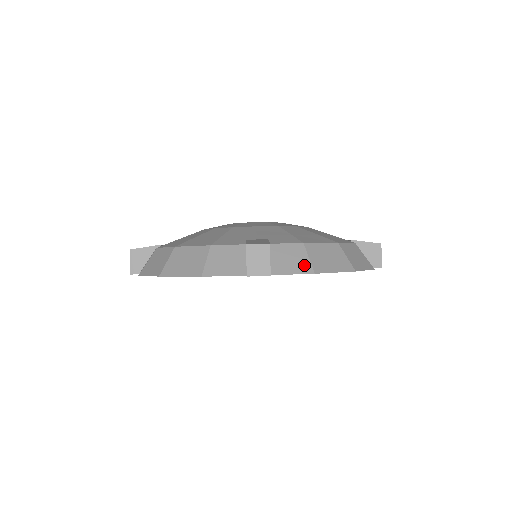
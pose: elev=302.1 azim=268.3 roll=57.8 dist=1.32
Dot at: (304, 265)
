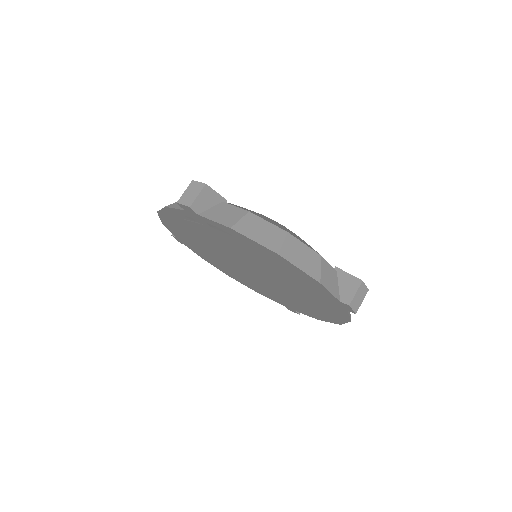
Dot at: (230, 221)
